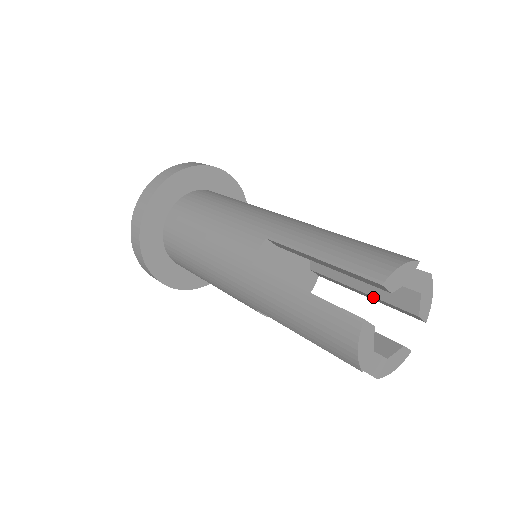
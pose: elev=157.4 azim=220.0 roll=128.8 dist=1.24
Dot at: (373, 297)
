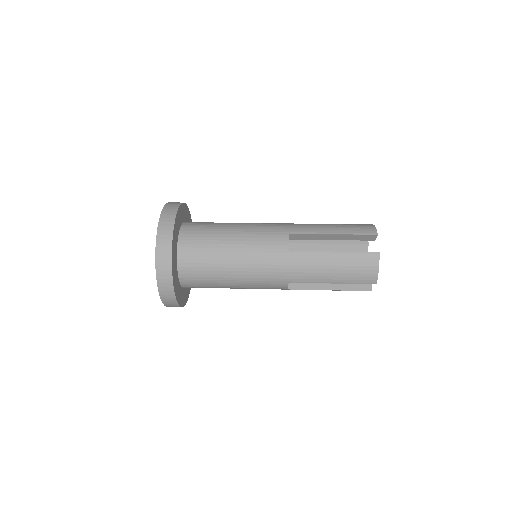
Dot at: occluded
